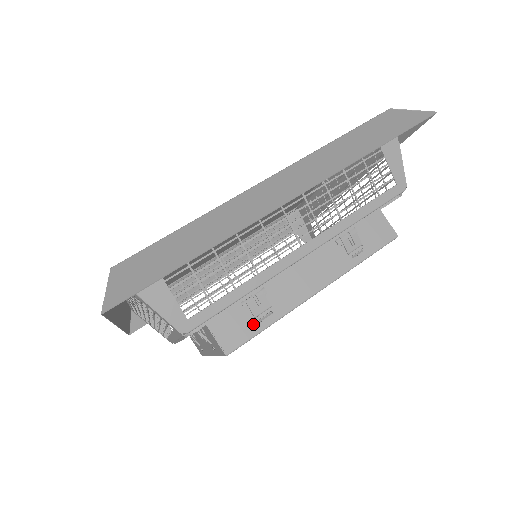
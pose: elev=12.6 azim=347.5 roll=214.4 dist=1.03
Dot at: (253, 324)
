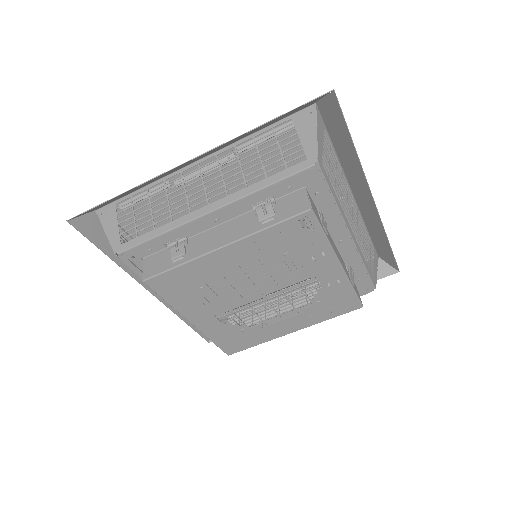
Dot at: (168, 263)
